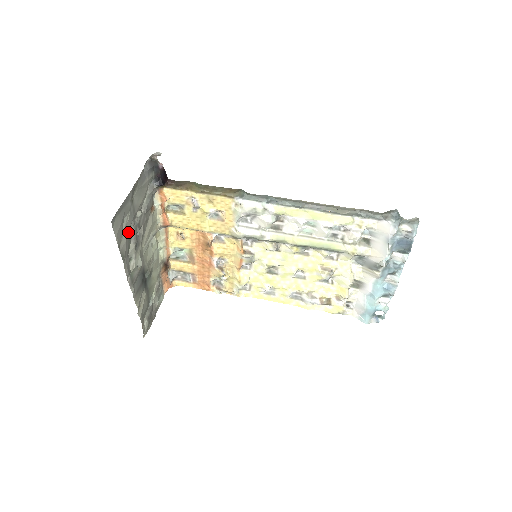
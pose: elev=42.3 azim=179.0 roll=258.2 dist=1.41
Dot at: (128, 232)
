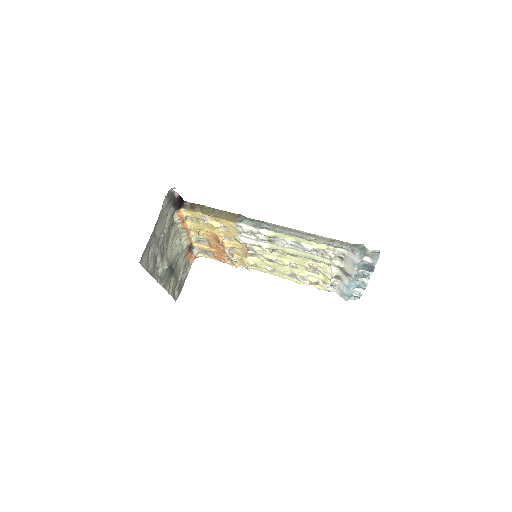
Dot at: (154, 255)
